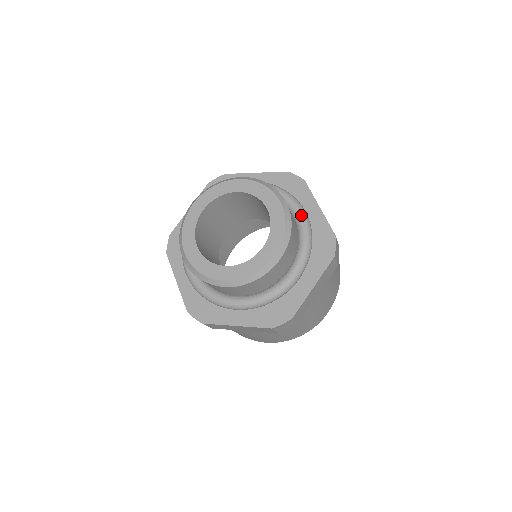
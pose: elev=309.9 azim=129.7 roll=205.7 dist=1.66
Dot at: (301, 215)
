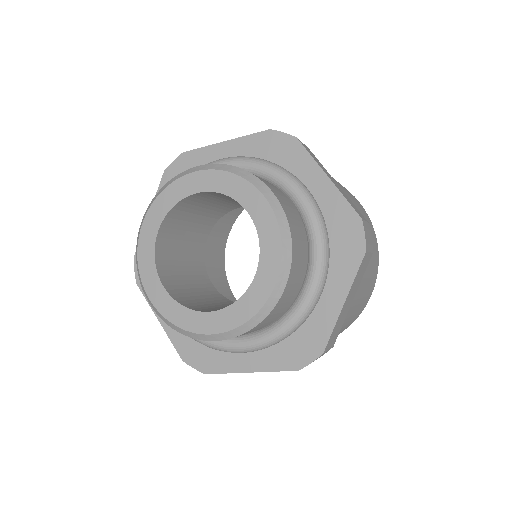
Dot at: (307, 298)
